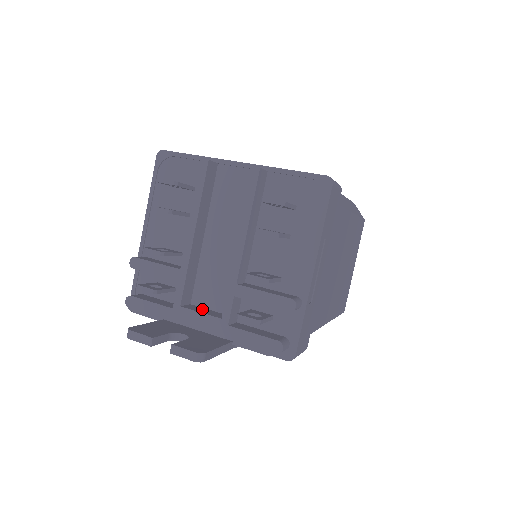
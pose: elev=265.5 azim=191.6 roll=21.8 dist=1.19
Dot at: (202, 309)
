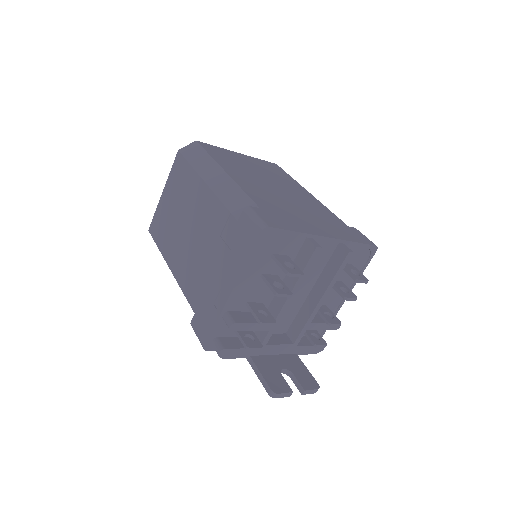
Dot at: (272, 337)
